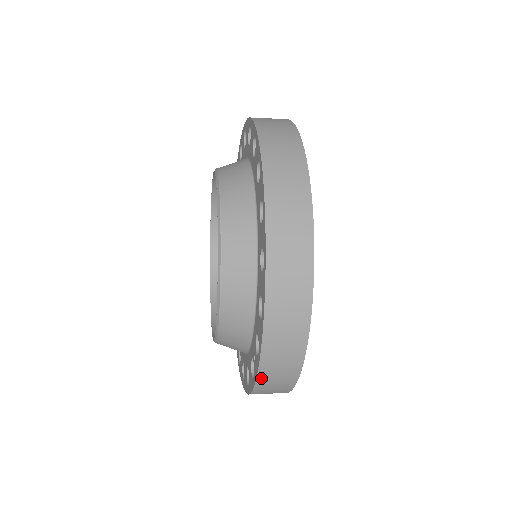
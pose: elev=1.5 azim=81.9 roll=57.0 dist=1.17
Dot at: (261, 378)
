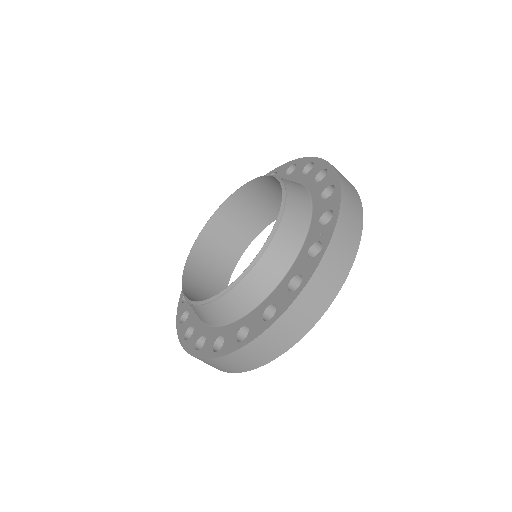
Dot at: (336, 235)
